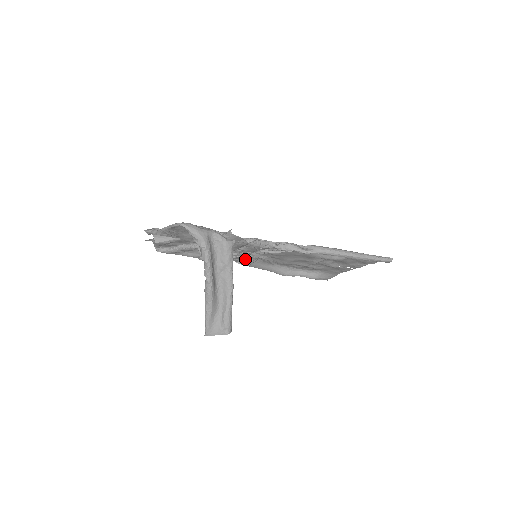
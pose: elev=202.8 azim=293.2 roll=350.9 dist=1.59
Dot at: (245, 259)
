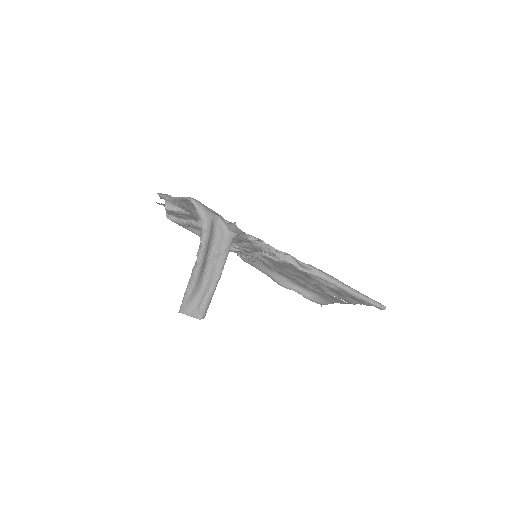
Dot at: occluded
